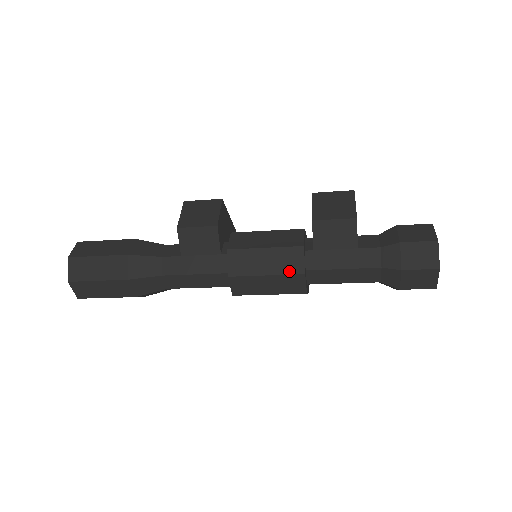
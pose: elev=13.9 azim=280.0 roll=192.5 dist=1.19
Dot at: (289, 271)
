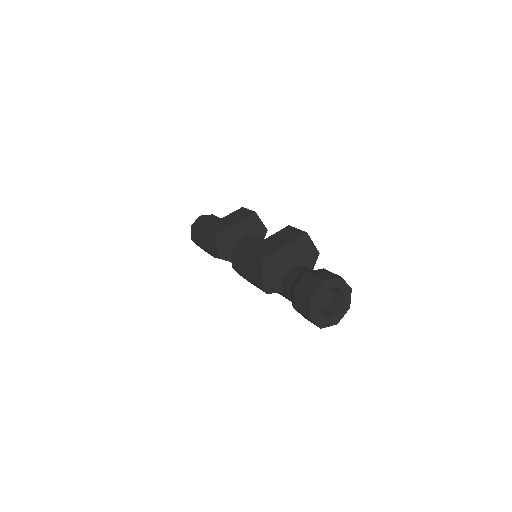
Dot at: occluded
